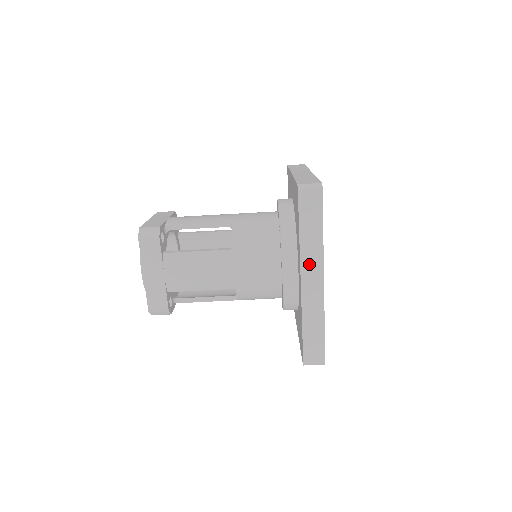
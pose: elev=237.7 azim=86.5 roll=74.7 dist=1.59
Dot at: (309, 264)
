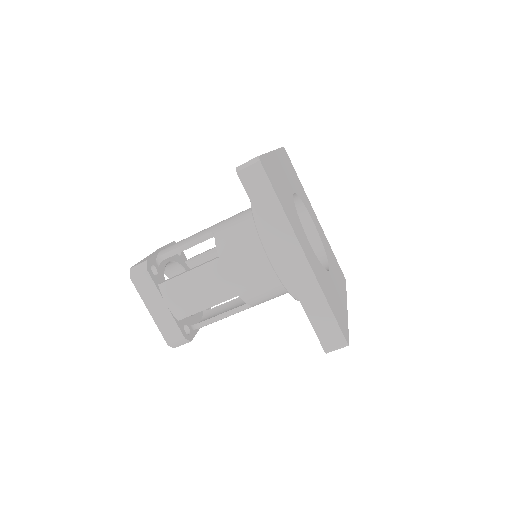
Dot at: (282, 244)
